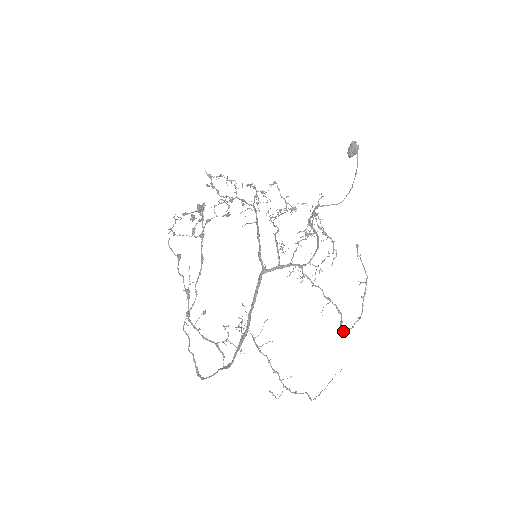
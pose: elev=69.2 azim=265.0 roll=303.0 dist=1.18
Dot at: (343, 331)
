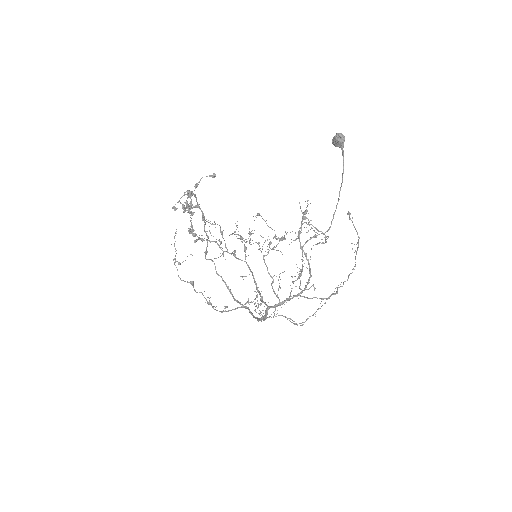
Dot at: (339, 287)
